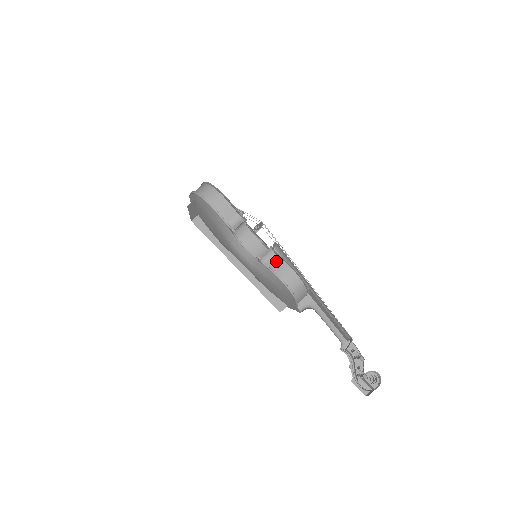
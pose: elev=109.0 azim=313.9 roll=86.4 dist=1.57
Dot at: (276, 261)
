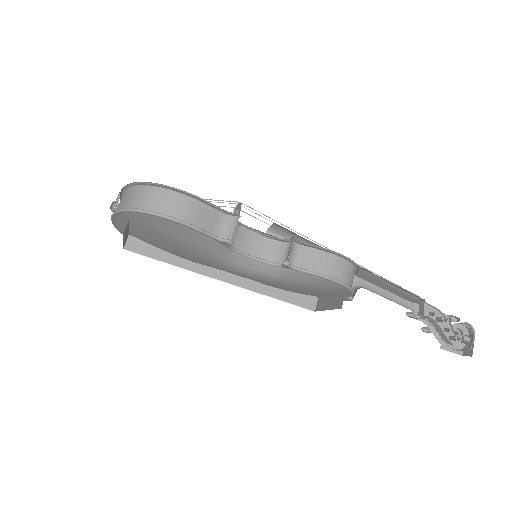
Dot at: (308, 255)
